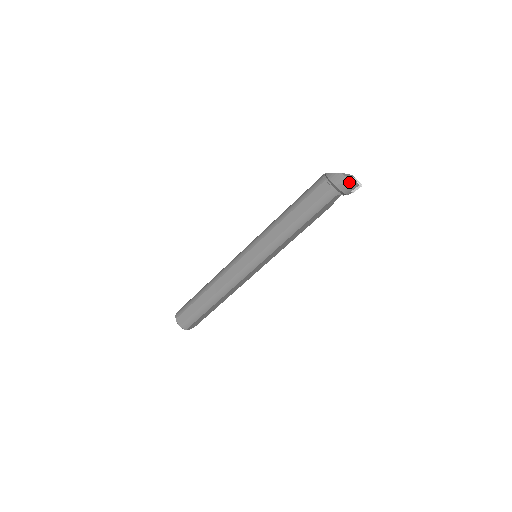
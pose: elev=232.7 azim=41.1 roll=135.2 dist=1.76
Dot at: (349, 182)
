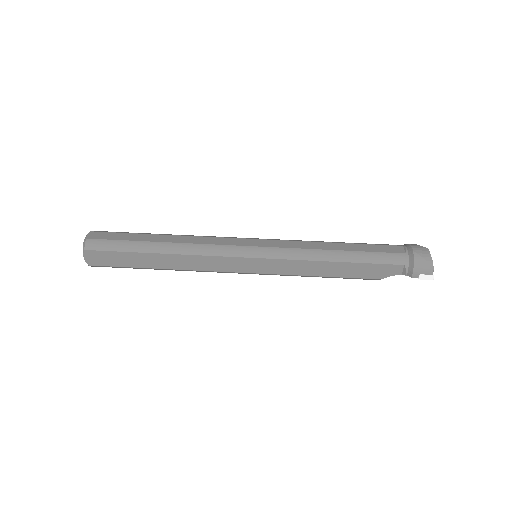
Dot at: (429, 260)
